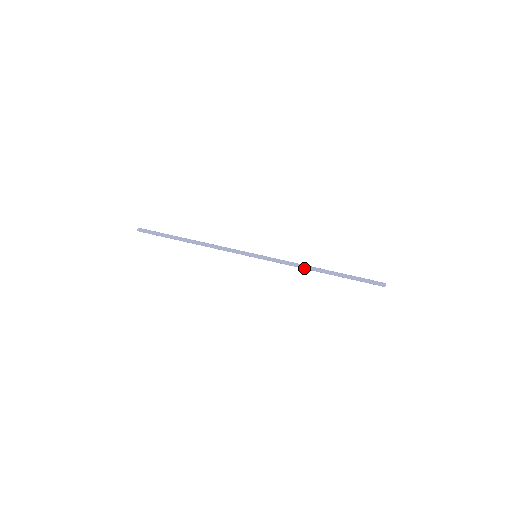
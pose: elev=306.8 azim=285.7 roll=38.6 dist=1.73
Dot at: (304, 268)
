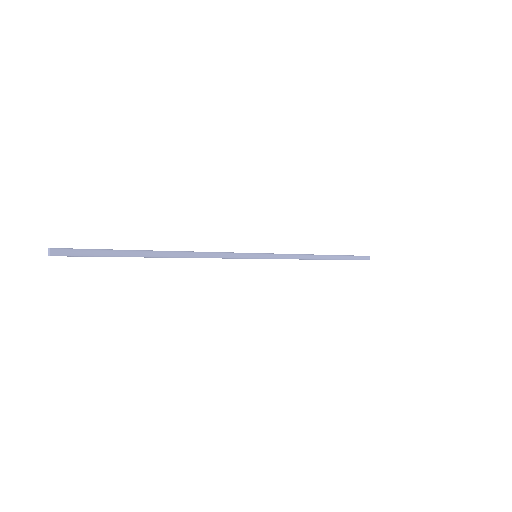
Dot at: (308, 257)
